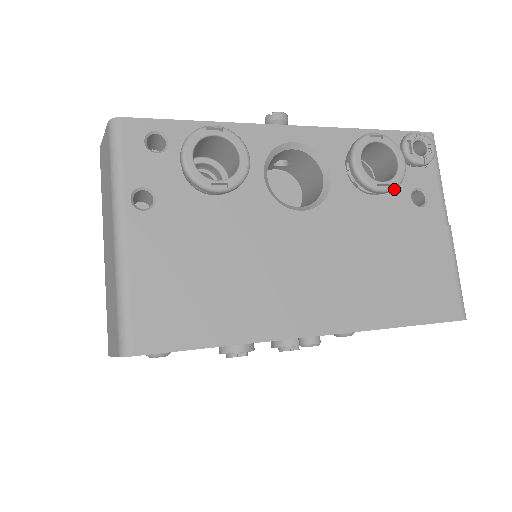
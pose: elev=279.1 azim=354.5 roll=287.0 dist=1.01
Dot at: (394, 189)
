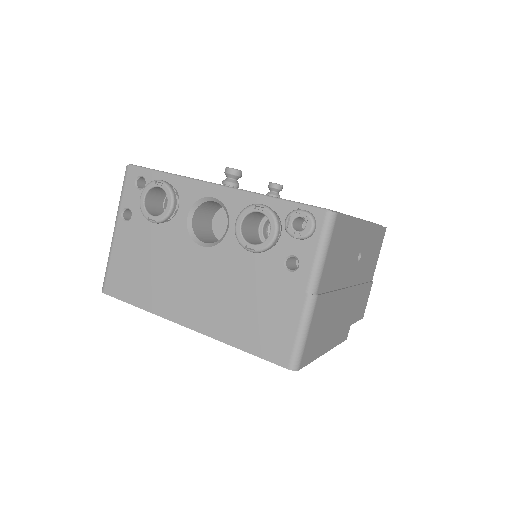
Dot at: (273, 250)
